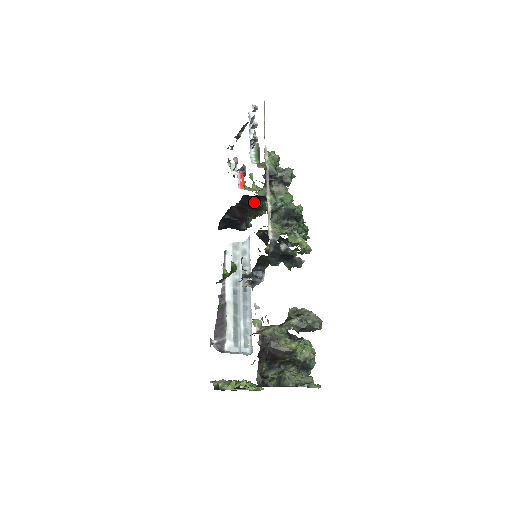
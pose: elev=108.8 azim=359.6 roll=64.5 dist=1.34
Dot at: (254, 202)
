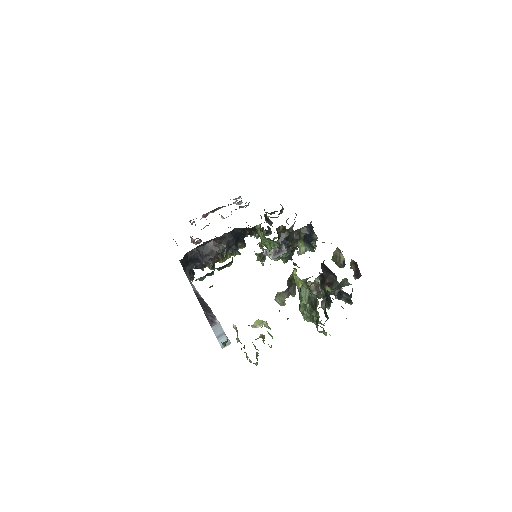
Dot at: (236, 240)
